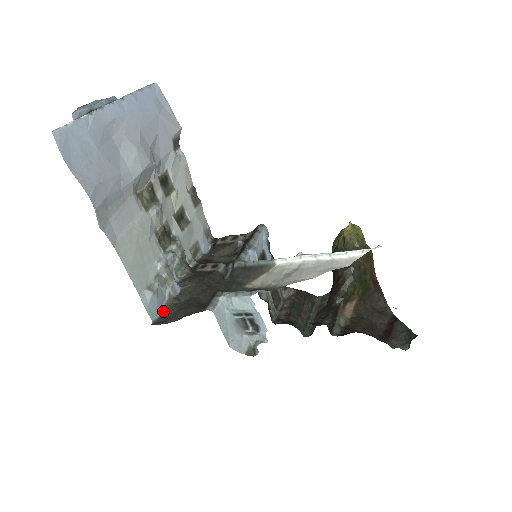
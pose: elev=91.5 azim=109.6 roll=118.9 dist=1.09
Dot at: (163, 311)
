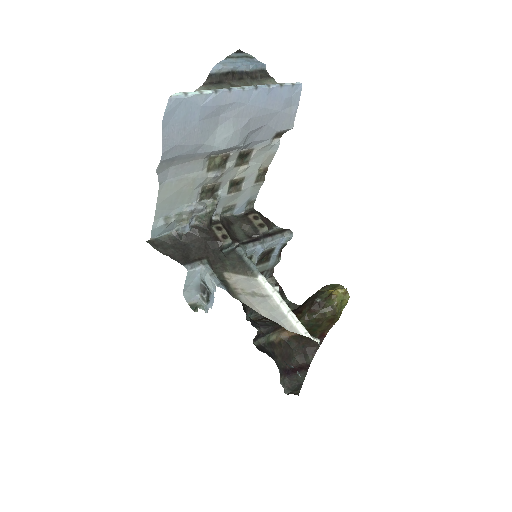
Dot at: (164, 236)
